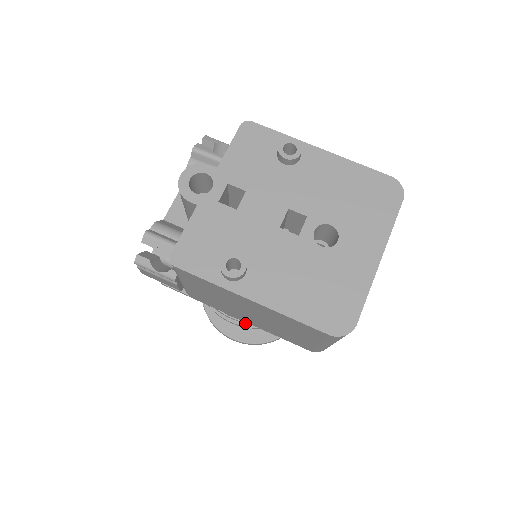
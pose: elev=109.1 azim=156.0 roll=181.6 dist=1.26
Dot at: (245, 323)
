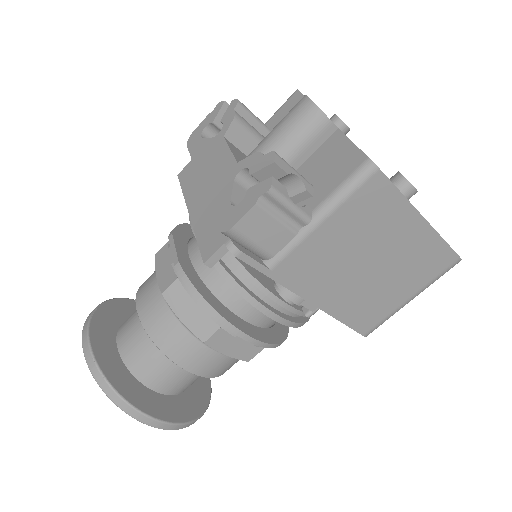
Dot at: (265, 339)
